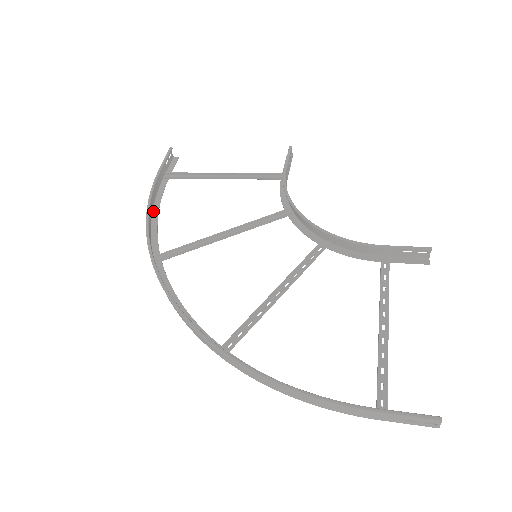
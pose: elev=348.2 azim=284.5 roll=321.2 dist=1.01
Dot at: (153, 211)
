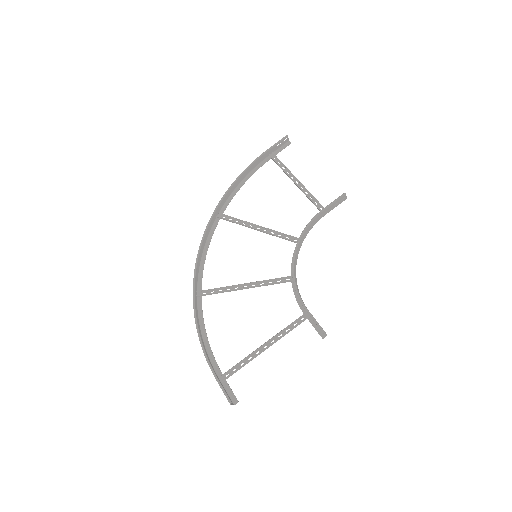
Dot at: (244, 178)
